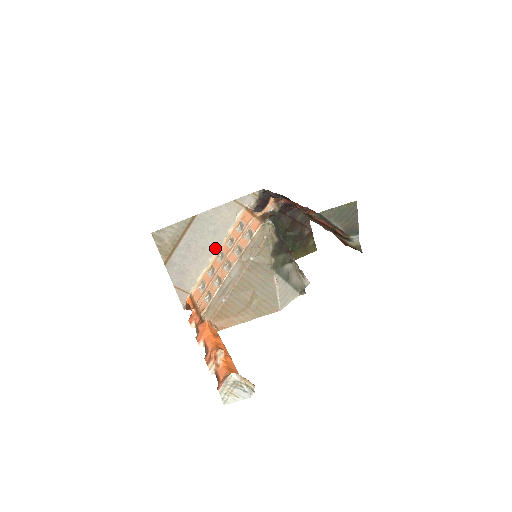
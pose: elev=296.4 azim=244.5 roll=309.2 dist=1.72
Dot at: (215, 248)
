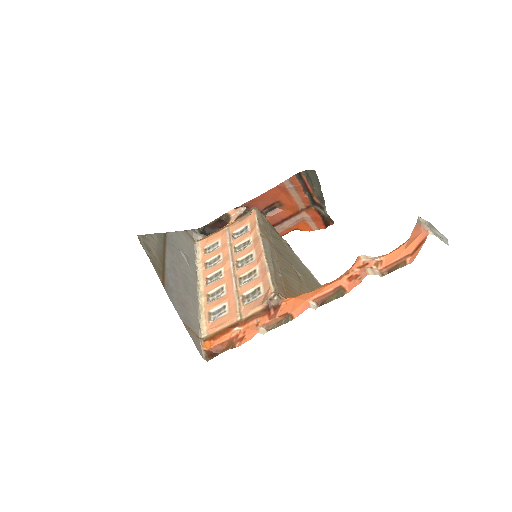
Dot at: (195, 280)
